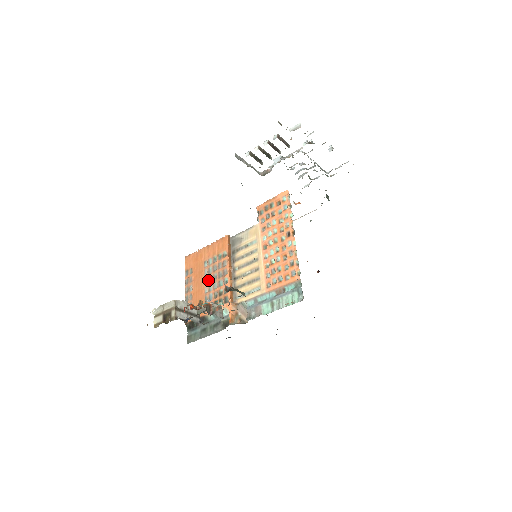
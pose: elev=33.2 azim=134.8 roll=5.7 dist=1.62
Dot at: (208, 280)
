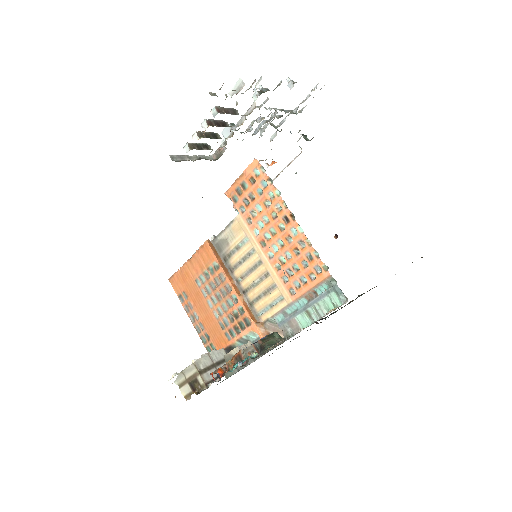
Dot at: (212, 302)
